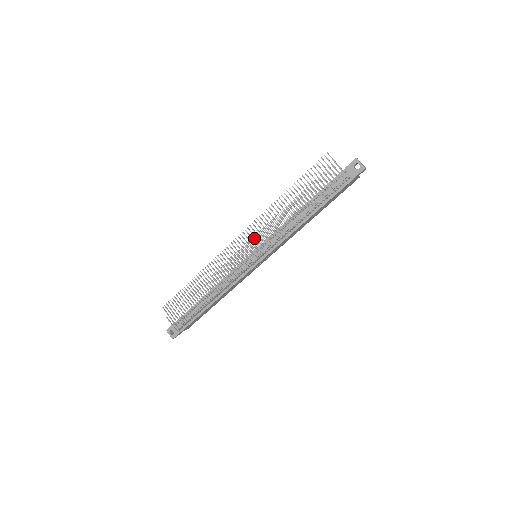
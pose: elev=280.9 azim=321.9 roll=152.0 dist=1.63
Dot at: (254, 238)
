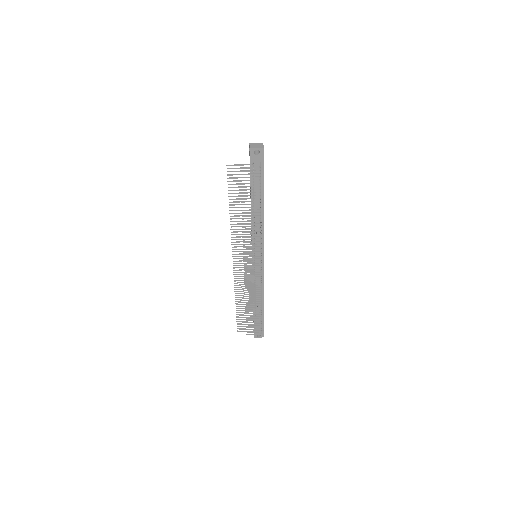
Dot at: (245, 254)
